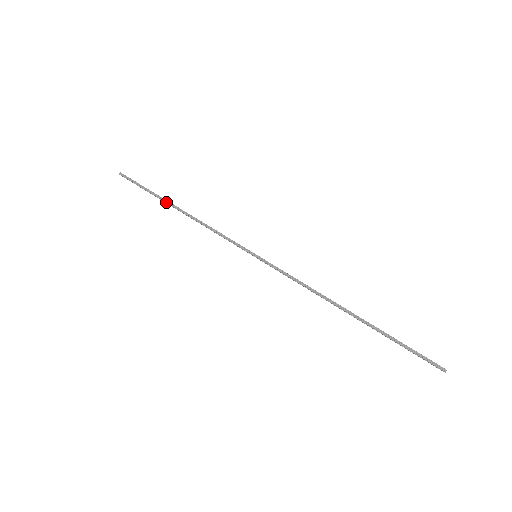
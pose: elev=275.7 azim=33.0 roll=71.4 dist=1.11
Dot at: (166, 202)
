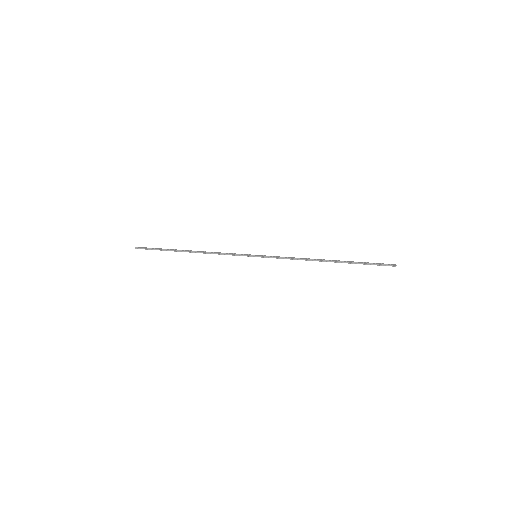
Dot at: occluded
